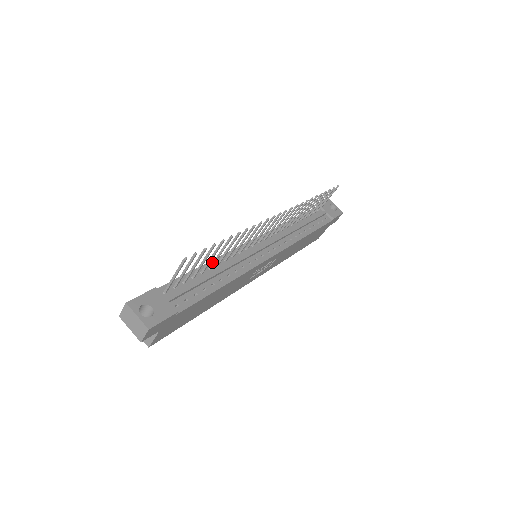
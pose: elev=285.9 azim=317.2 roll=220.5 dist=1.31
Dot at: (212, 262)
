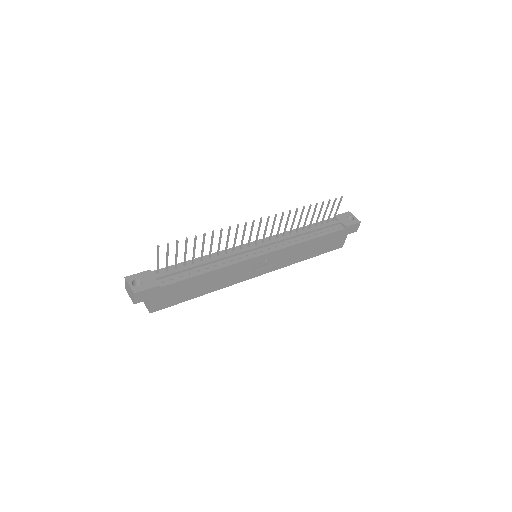
Dot at: (205, 257)
